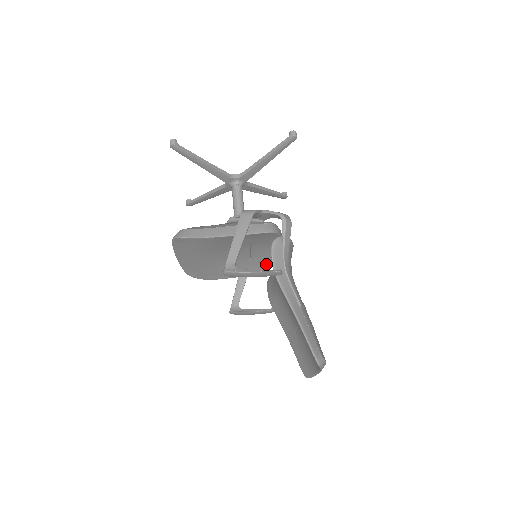
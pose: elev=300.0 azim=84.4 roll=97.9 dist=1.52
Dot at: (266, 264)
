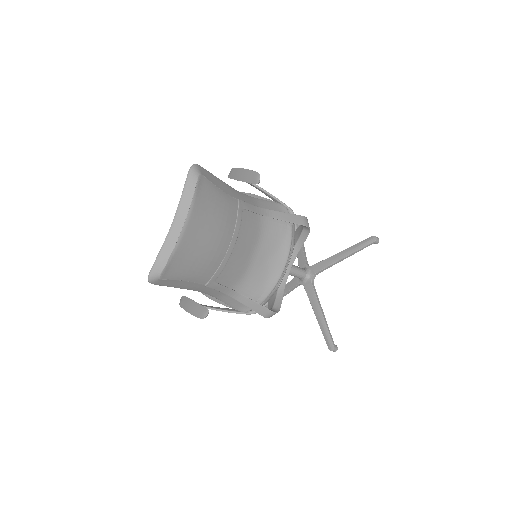
Dot at: occluded
